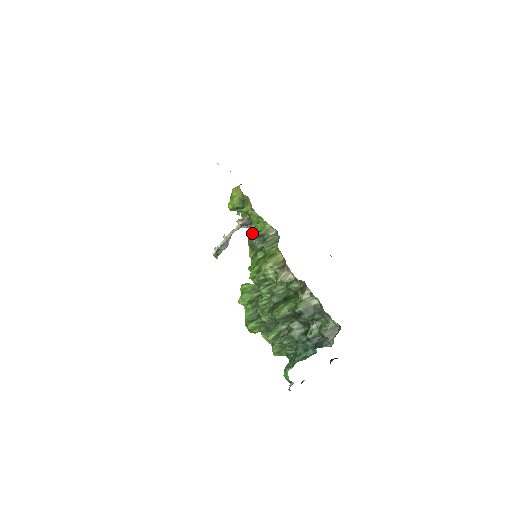
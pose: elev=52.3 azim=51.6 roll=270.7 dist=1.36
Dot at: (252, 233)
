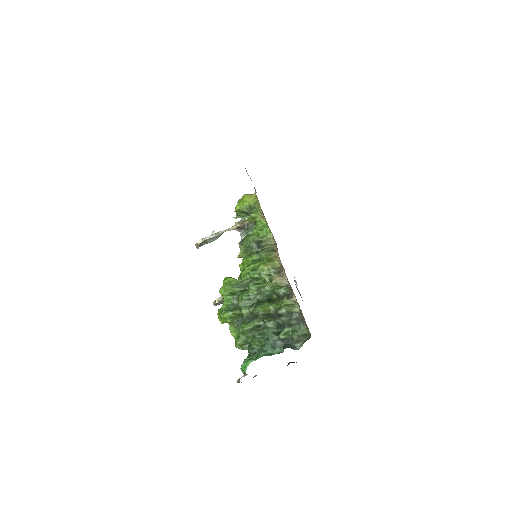
Dot at: (252, 237)
